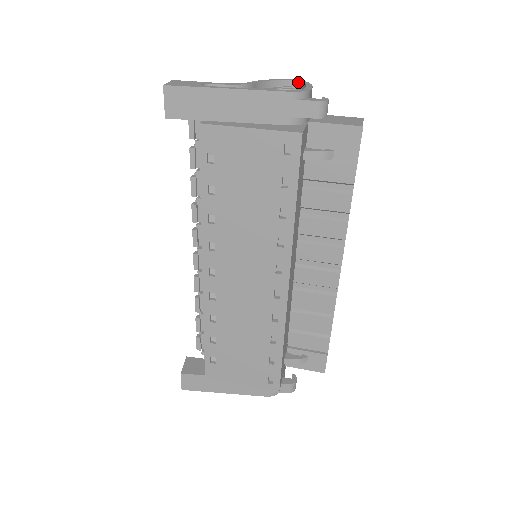
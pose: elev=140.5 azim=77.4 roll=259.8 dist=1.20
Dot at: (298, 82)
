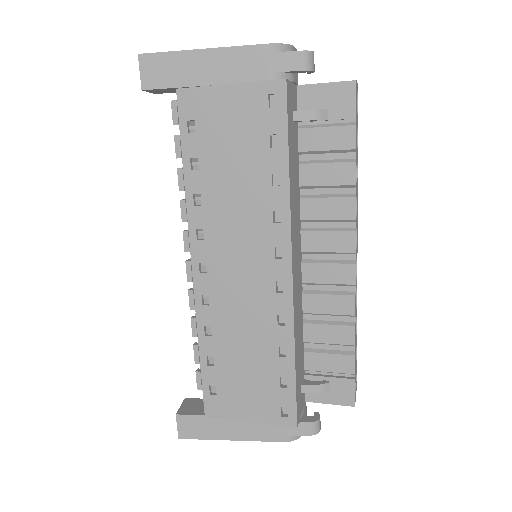
Dot at: occluded
